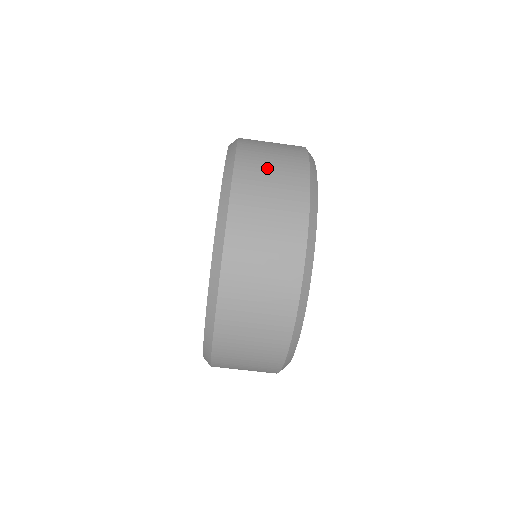
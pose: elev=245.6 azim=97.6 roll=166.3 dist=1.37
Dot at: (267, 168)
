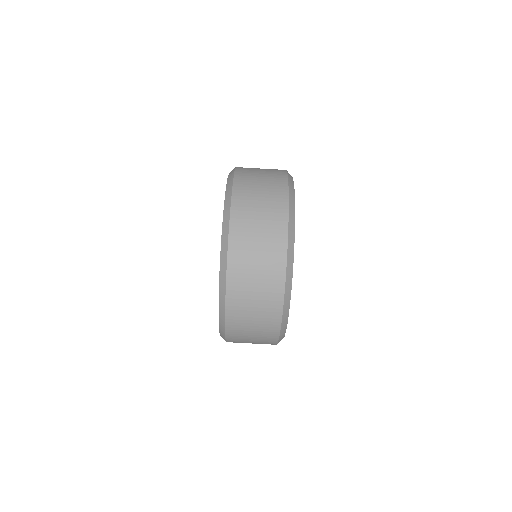
Dot at: (253, 254)
